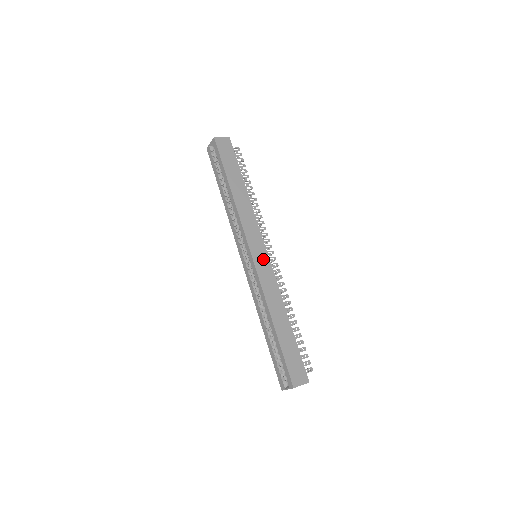
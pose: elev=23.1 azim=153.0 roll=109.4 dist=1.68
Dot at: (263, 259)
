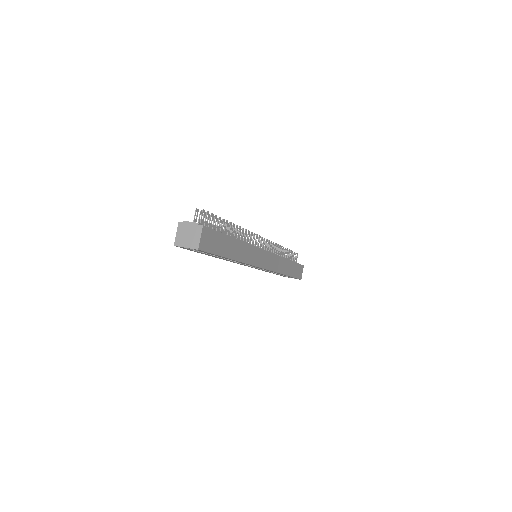
Dot at: (268, 259)
